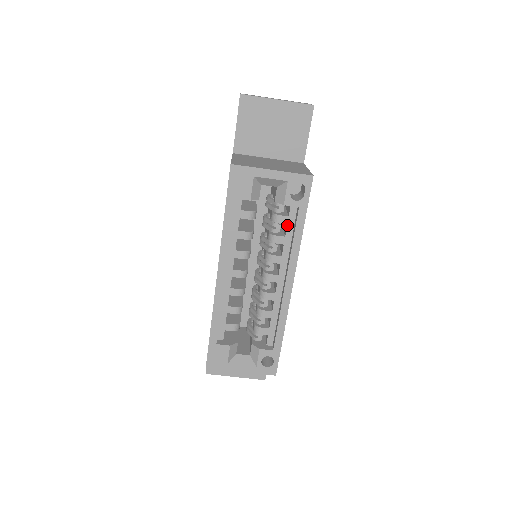
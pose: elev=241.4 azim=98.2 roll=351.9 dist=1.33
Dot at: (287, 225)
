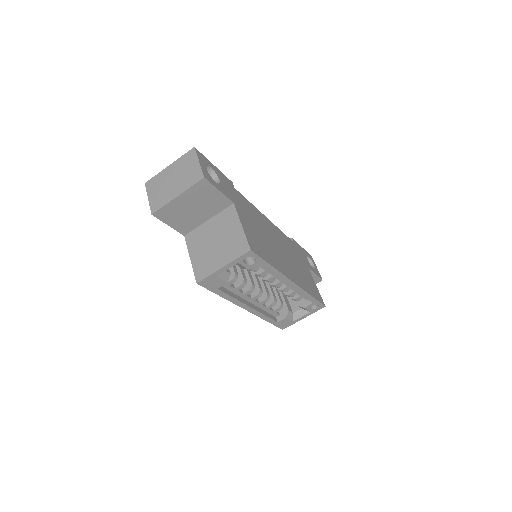
Dot at: occluded
